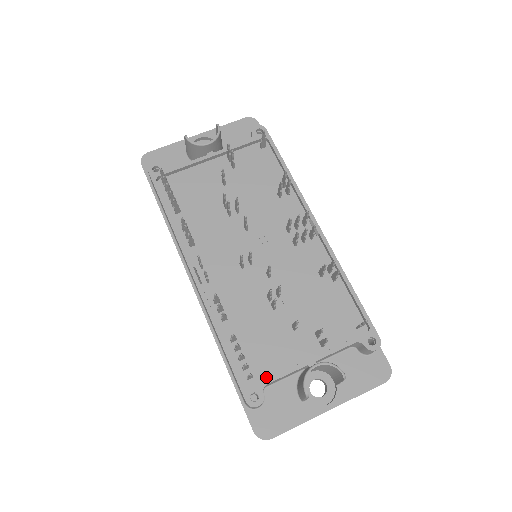
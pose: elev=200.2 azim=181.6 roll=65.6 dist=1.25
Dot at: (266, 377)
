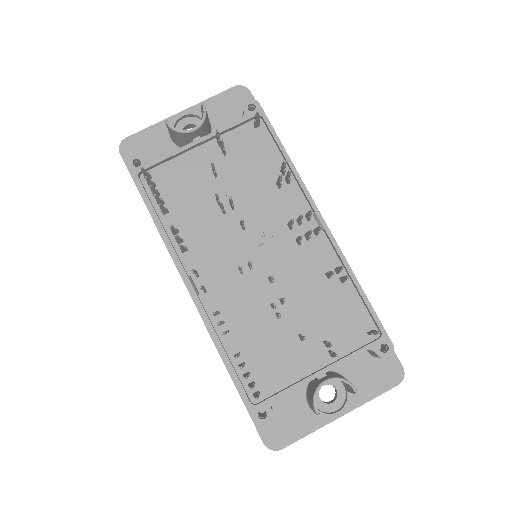
Dot at: (273, 391)
